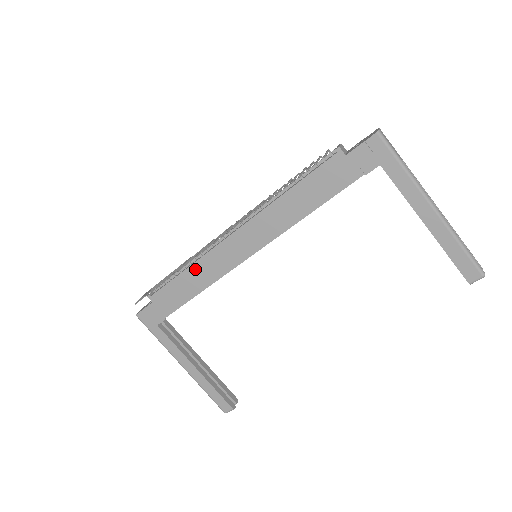
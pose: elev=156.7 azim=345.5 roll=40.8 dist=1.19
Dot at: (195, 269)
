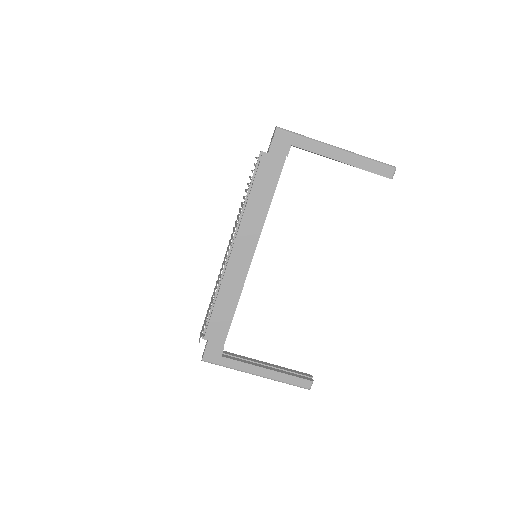
Dot at: (223, 293)
